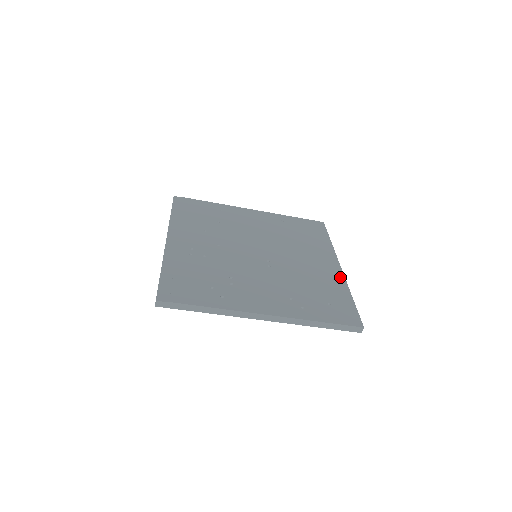
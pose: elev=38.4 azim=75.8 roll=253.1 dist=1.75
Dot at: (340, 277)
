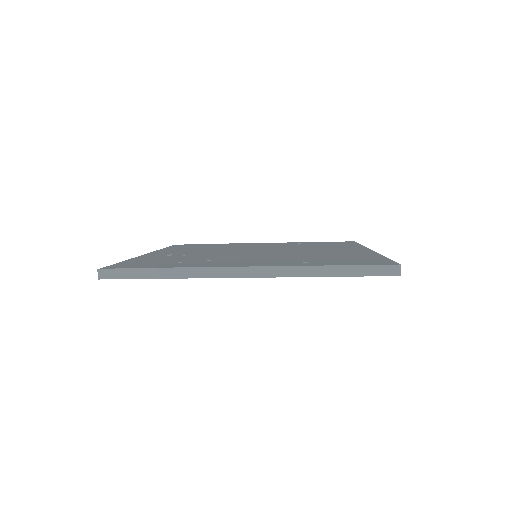
Dot at: (369, 252)
